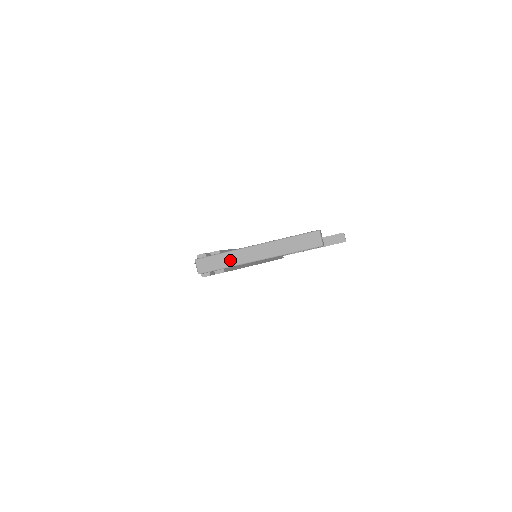
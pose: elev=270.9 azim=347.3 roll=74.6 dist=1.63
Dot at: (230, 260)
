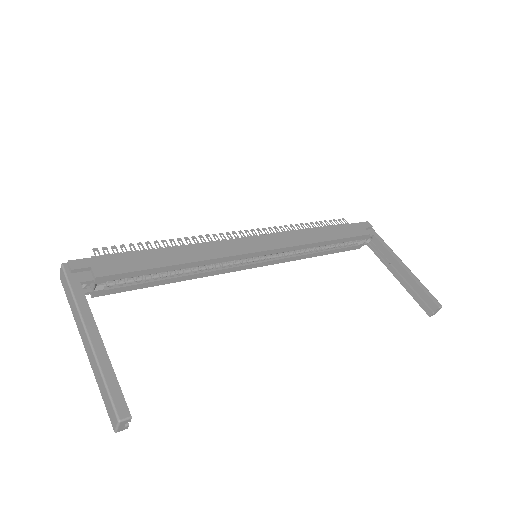
Dot at: (73, 309)
